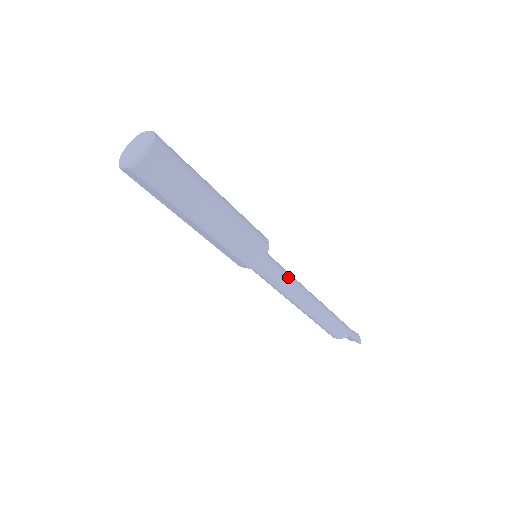
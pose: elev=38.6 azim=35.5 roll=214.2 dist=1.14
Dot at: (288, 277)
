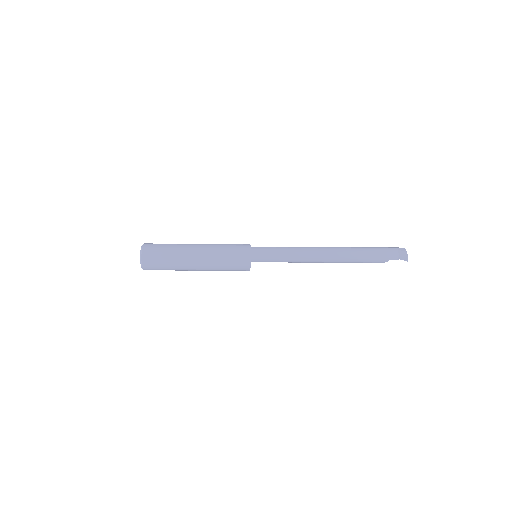
Dot at: (290, 256)
